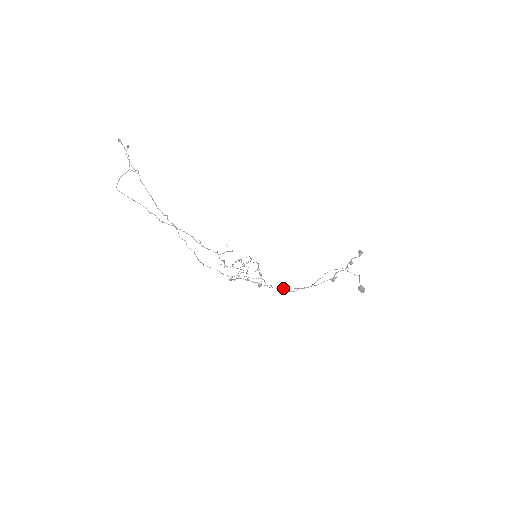
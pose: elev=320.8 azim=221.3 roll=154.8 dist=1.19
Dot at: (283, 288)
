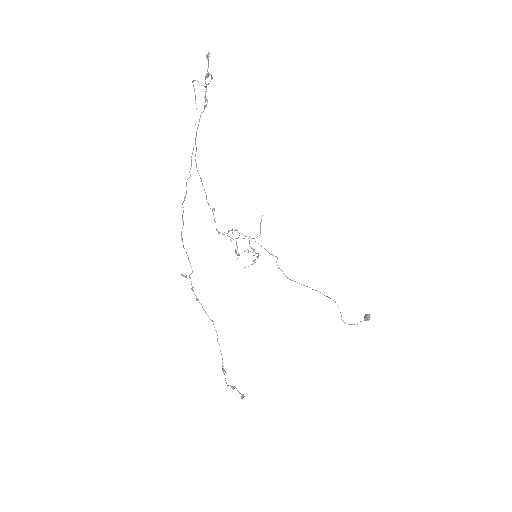
Dot at: (210, 319)
